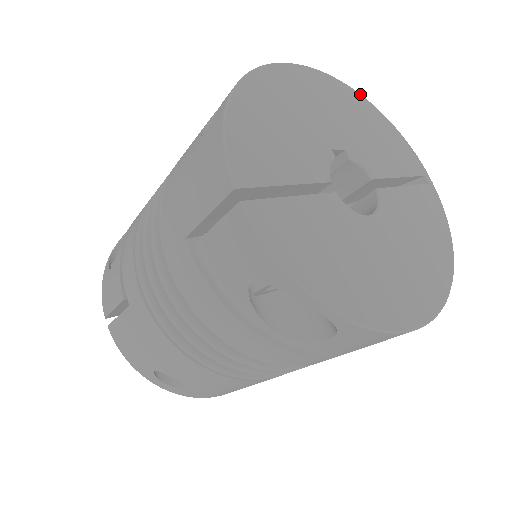
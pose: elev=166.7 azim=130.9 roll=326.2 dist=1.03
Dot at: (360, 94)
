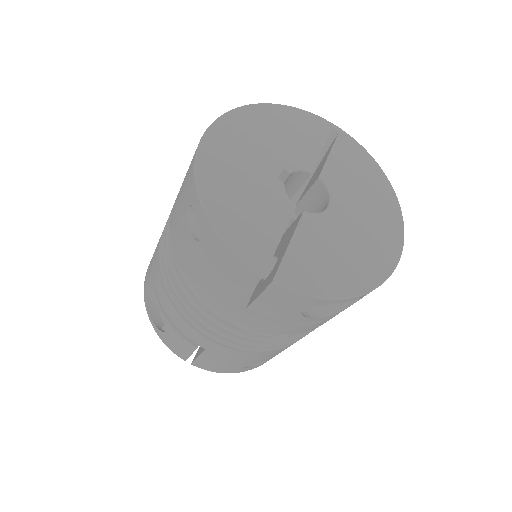
Dot at: (254, 104)
